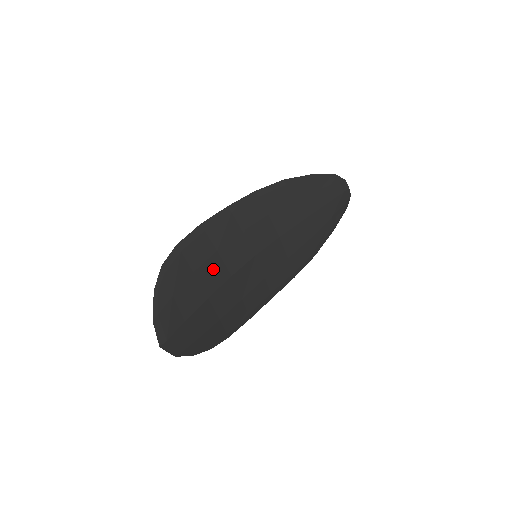
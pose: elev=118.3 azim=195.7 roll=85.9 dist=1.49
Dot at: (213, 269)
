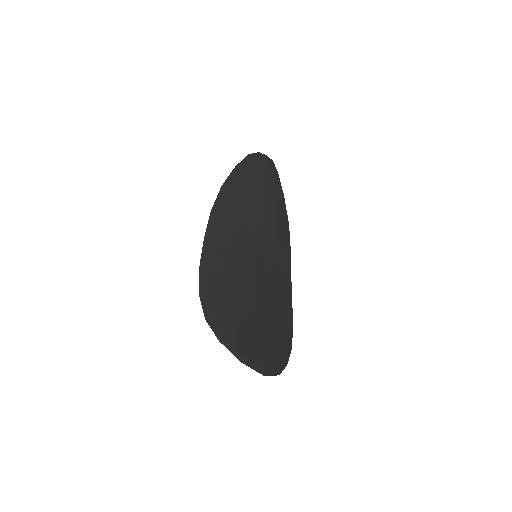
Dot at: (239, 290)
